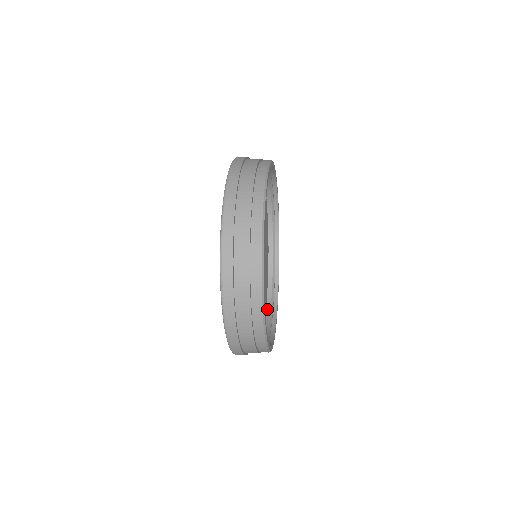
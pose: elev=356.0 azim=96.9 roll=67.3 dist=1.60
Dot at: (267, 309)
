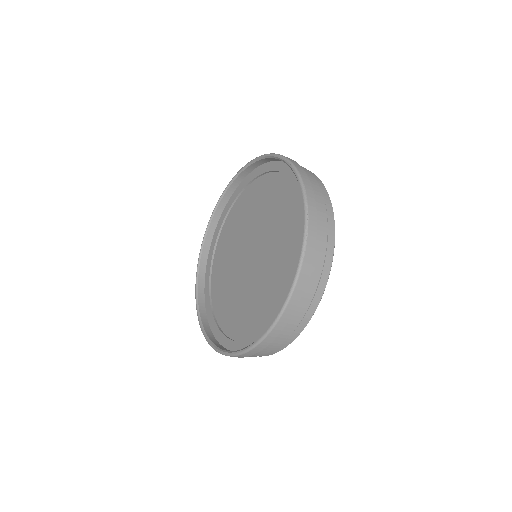
Dot at: occluded
